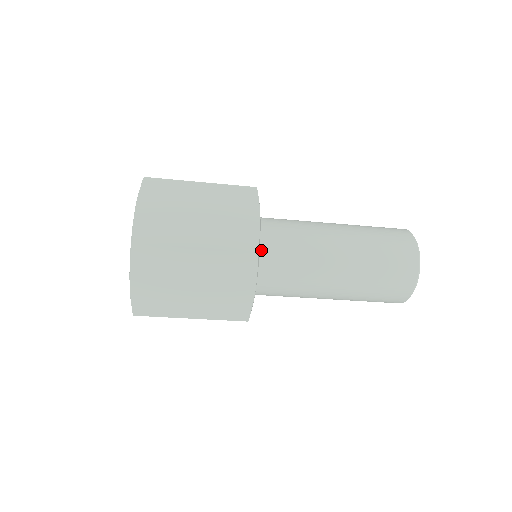
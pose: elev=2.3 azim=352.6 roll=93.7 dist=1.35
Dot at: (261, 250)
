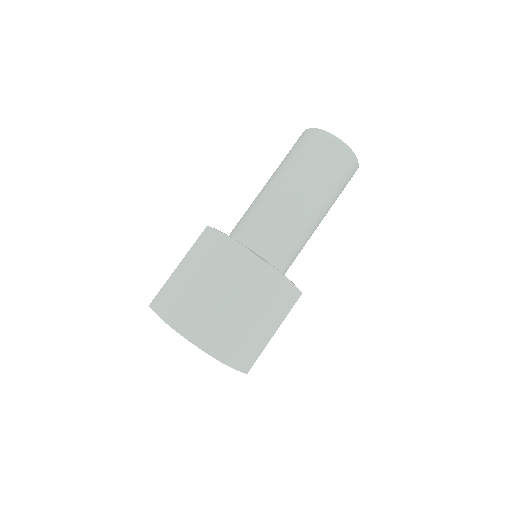
Dot at: (256, 252)
